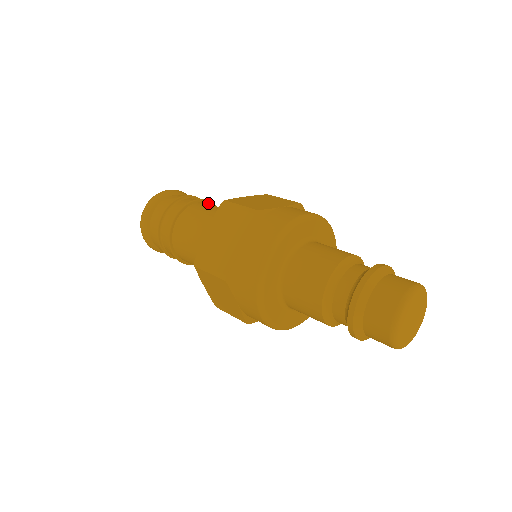
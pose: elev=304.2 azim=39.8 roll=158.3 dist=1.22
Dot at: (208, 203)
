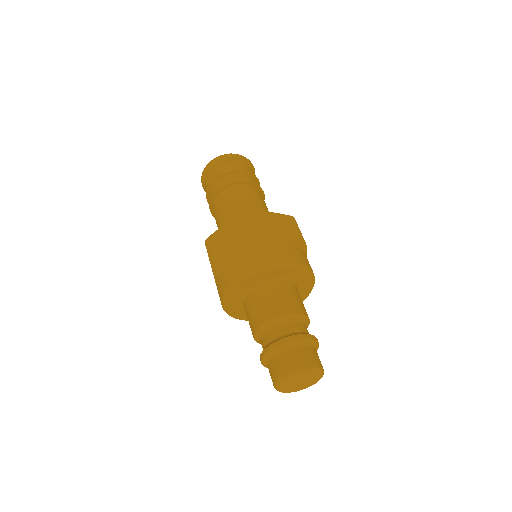
Dot at: (257, 187)
